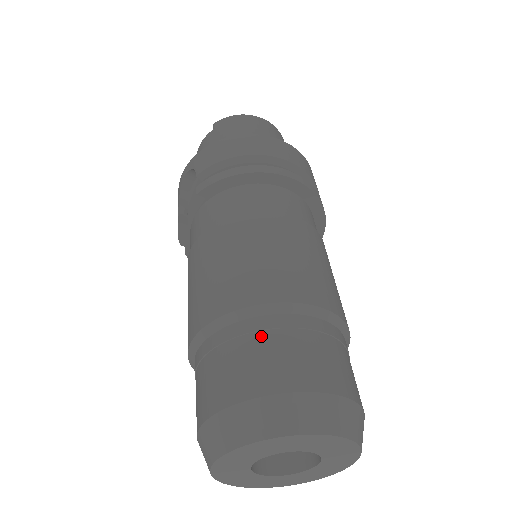
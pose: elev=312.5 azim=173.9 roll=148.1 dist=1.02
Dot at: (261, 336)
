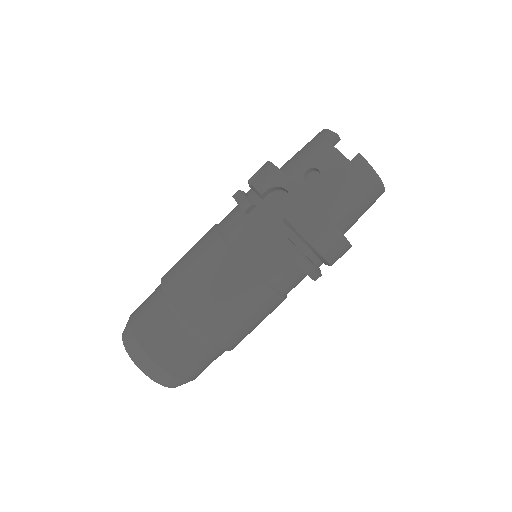
Dot at: (192, 349)
